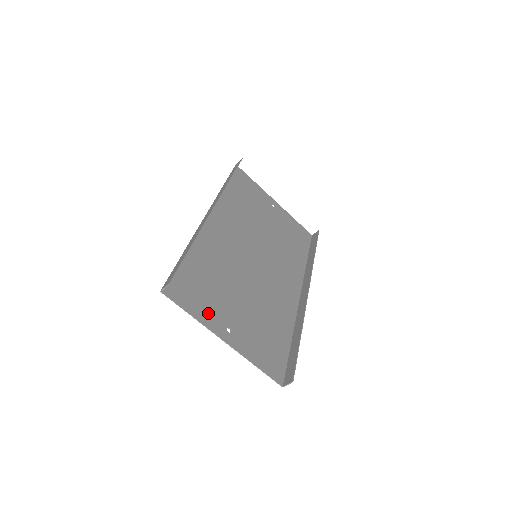
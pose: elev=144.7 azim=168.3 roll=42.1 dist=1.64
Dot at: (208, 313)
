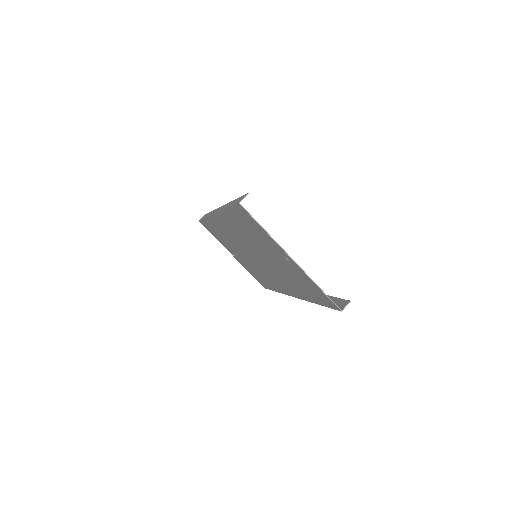
Dot at: (269, 240)
